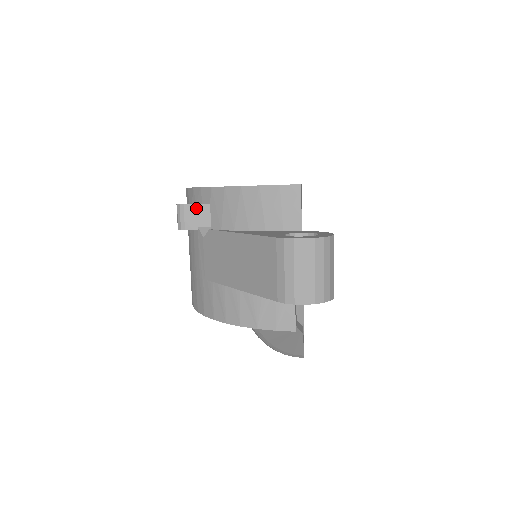
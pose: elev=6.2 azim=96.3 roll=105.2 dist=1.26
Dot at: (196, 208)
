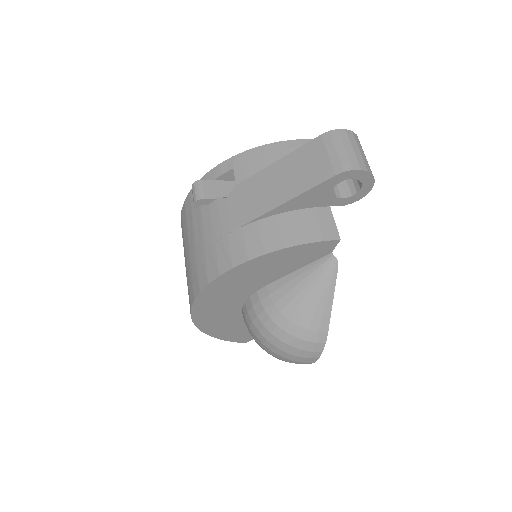
Dot at: (213, 183)
